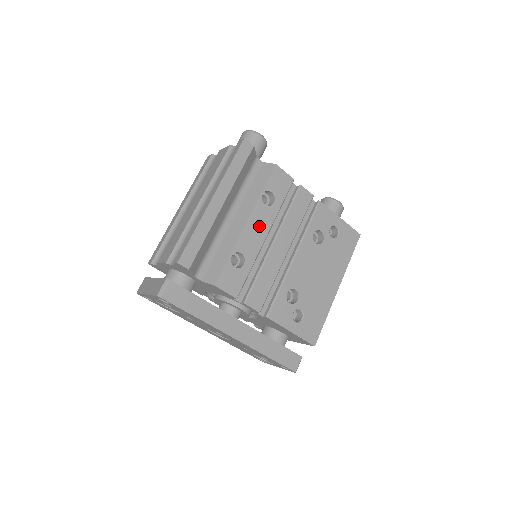
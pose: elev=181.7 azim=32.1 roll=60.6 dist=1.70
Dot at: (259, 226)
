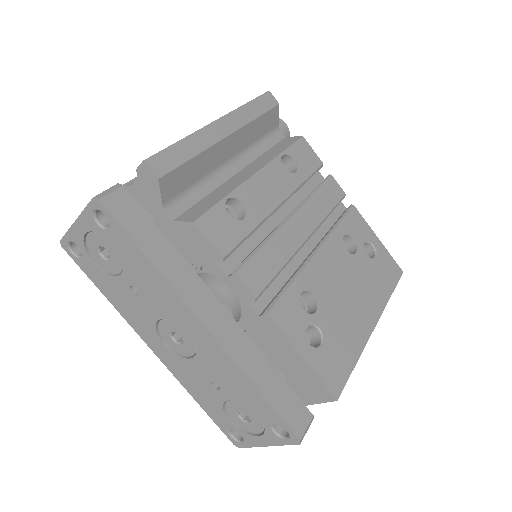
Dot at: (273, 186)
